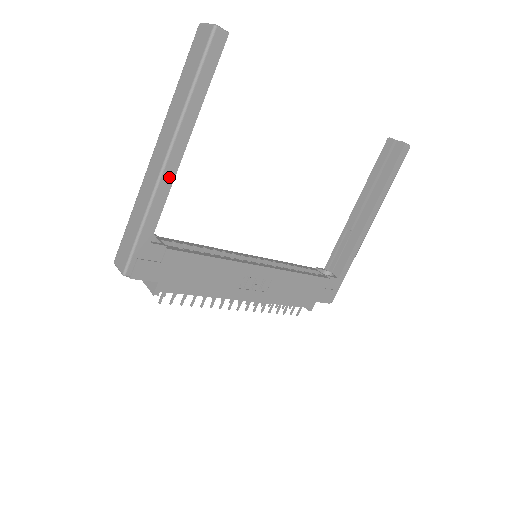
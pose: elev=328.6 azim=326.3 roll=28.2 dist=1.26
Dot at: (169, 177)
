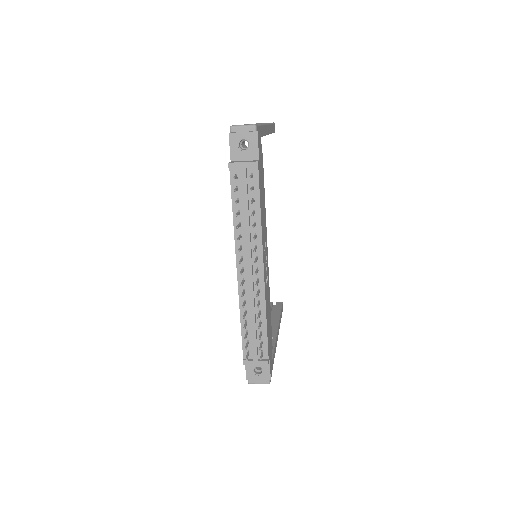
Dot at: (266, 131)
